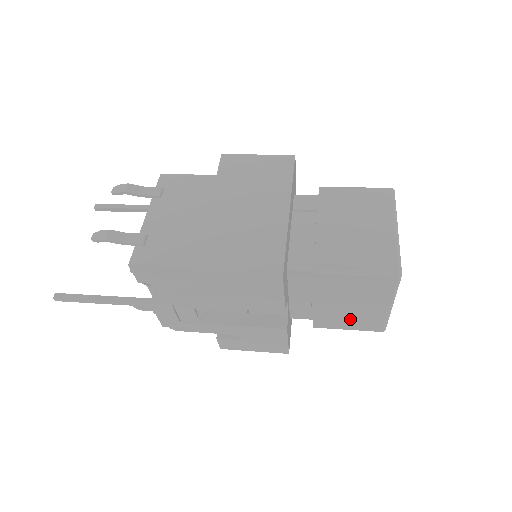
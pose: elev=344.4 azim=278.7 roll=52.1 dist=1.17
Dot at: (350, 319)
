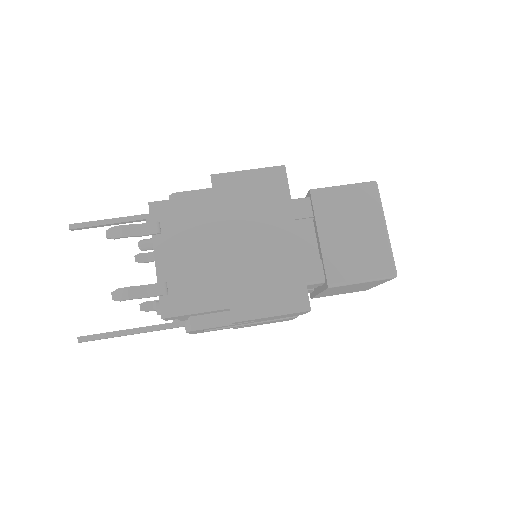
Dot at: (344, 292)
